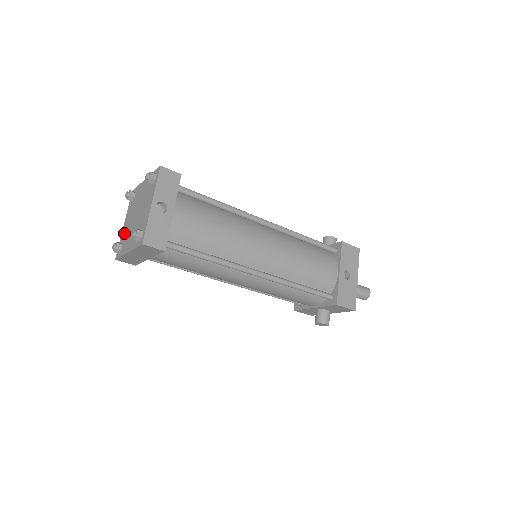
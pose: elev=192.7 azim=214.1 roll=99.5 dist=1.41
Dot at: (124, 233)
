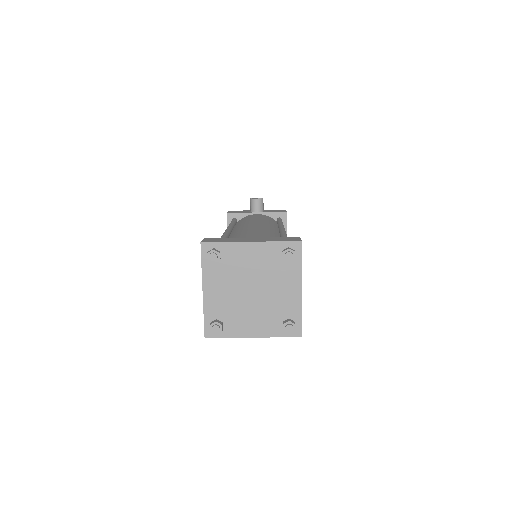
Dot at: (217, 306)
